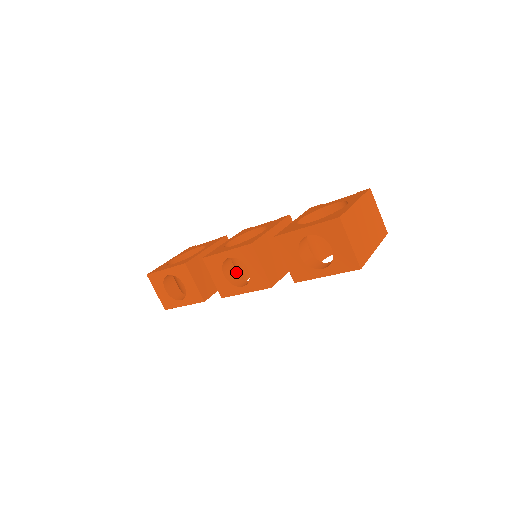
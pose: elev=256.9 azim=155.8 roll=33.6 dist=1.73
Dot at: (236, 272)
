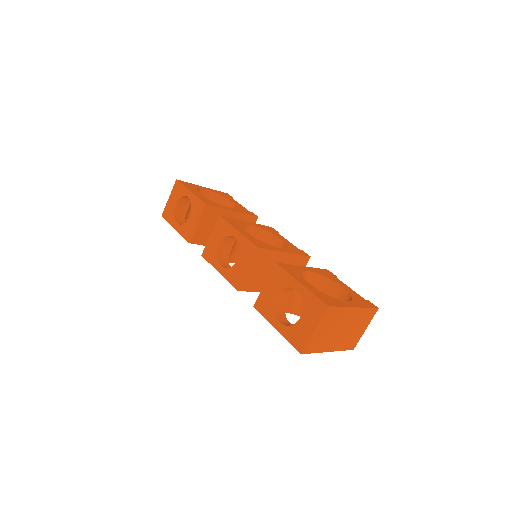
Dot at: (230, 250)
